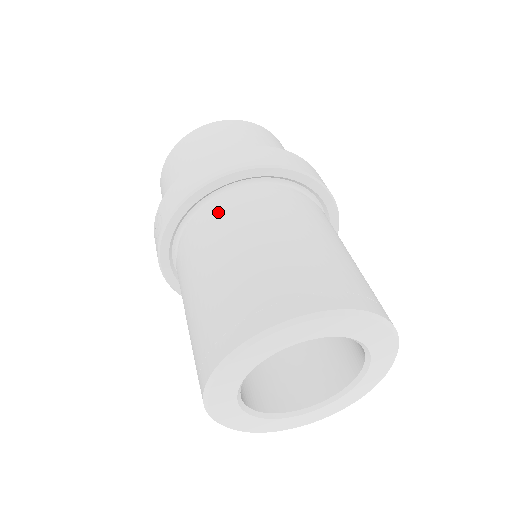
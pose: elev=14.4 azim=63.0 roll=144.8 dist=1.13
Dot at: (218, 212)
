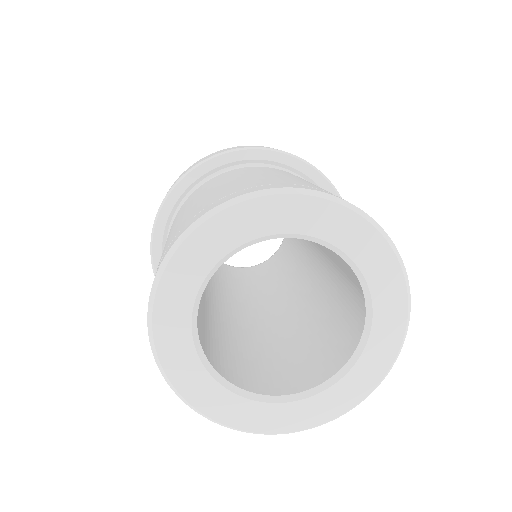
Dot at: (196, 191)
